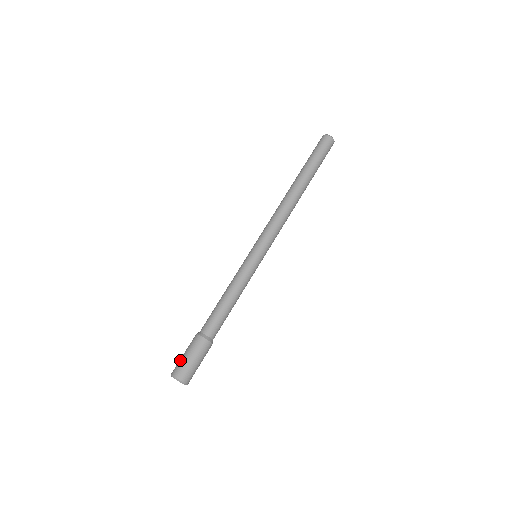
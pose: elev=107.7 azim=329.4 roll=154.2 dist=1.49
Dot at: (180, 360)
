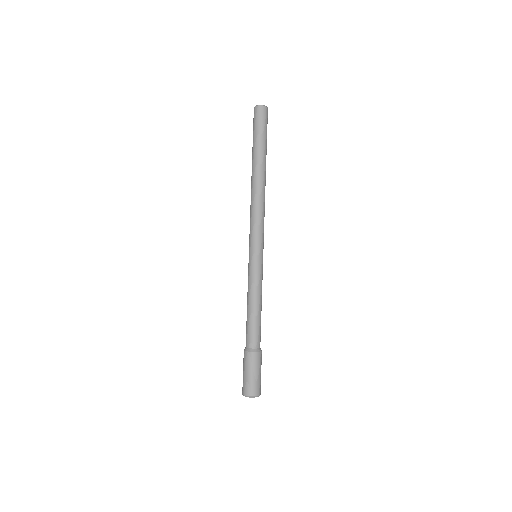
Dot at: (247, 381)
